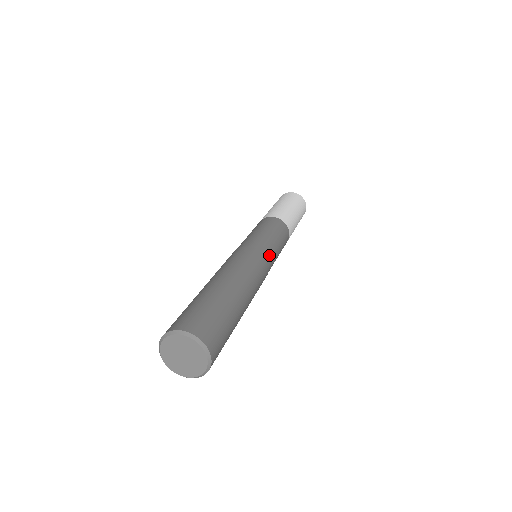
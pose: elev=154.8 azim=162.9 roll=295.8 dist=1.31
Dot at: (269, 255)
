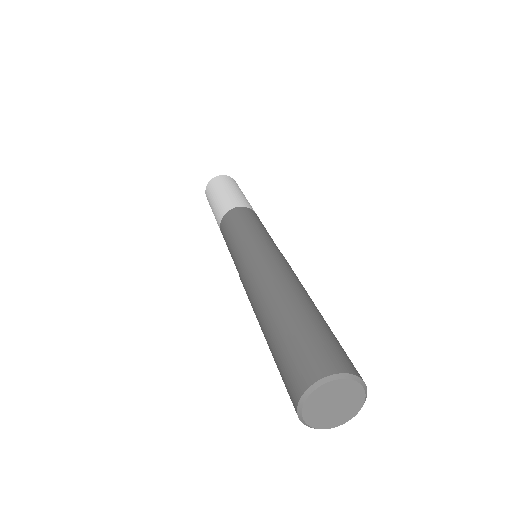
Dot at: occluded
